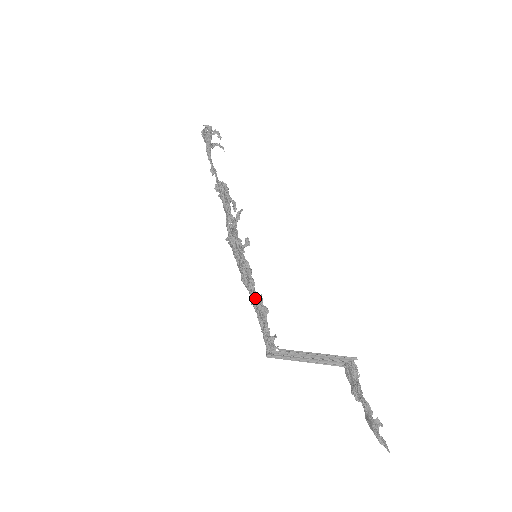
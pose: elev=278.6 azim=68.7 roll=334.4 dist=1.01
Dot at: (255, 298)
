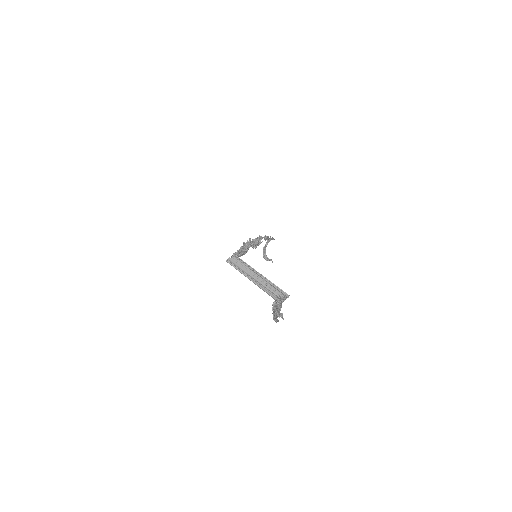
Dot at: (241, 247)
